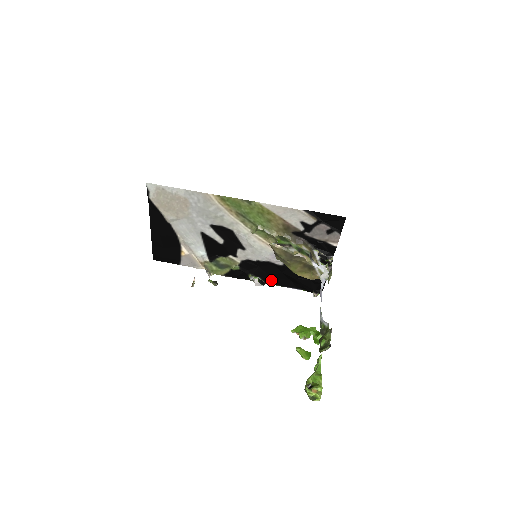
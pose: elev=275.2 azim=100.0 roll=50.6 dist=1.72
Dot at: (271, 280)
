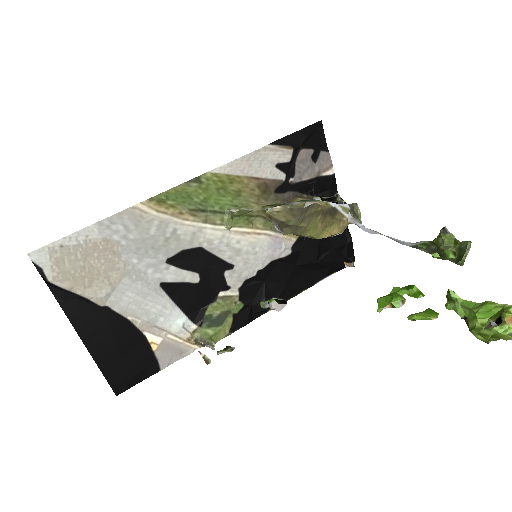
Dot at: (290, 290)
